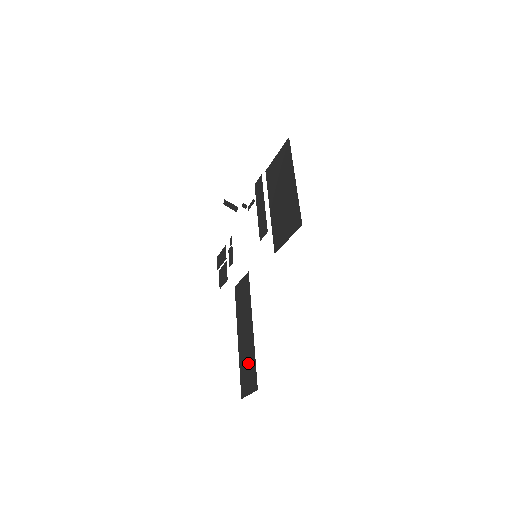
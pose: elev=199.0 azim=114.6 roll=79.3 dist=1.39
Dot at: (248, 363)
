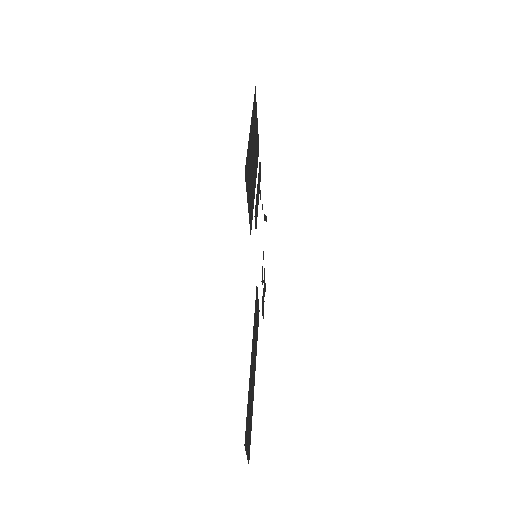
Dot at: (249, 408)
